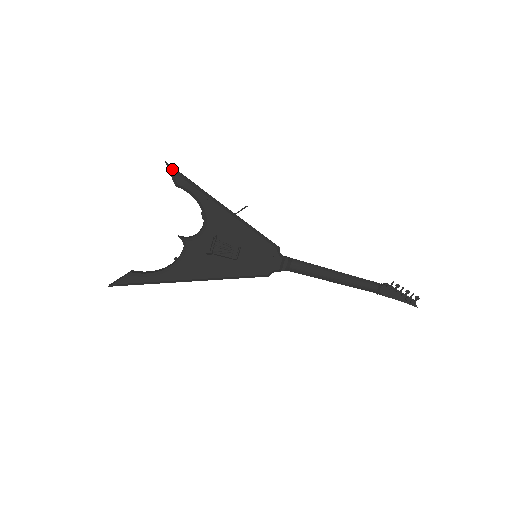
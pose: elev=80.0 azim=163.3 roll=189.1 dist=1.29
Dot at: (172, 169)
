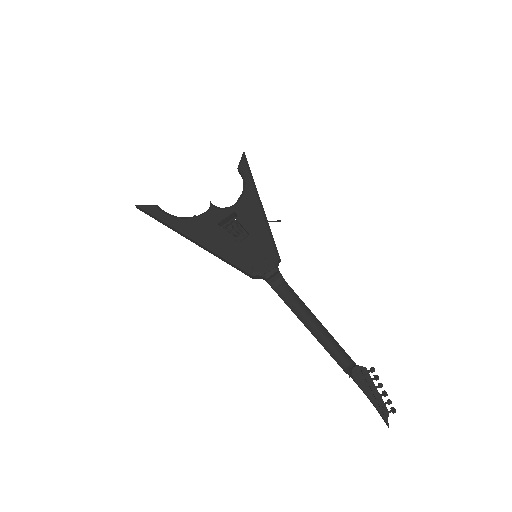
Dot at: (244, 156)
